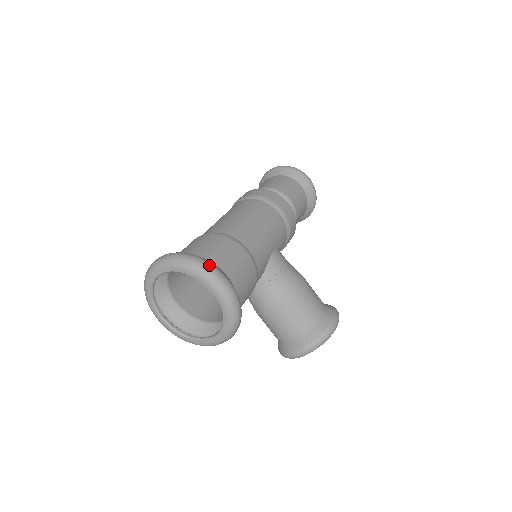
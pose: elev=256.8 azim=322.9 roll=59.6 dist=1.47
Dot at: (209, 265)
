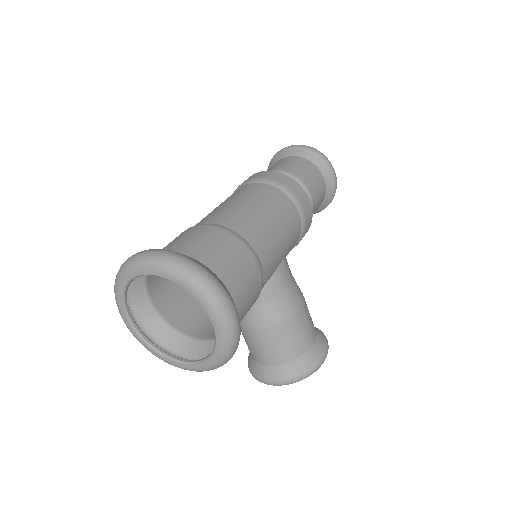
Dot at: (217, 285)
